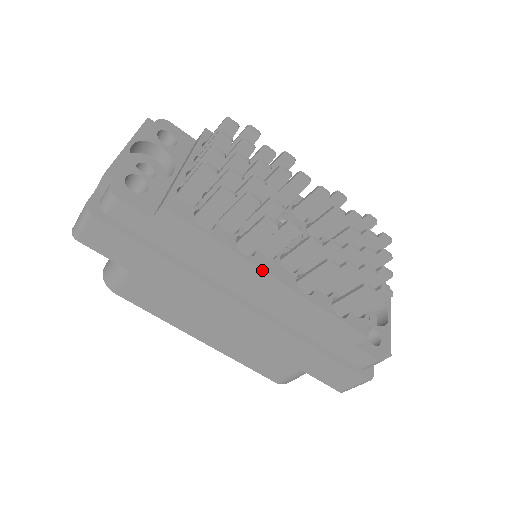
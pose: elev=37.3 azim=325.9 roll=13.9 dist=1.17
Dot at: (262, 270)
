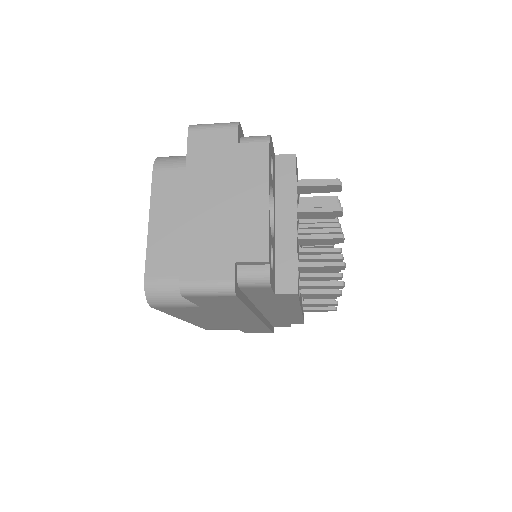
Dot at: (301, 311)
